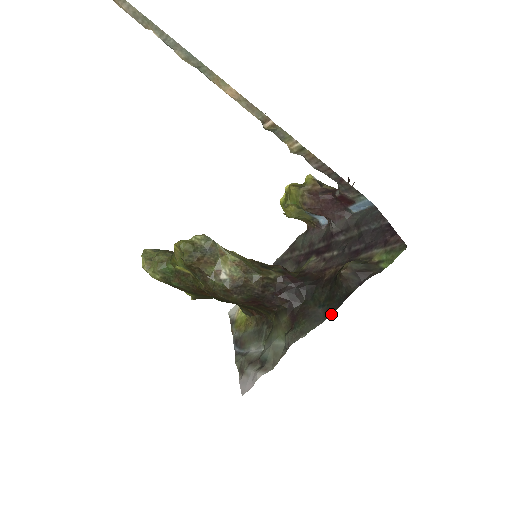
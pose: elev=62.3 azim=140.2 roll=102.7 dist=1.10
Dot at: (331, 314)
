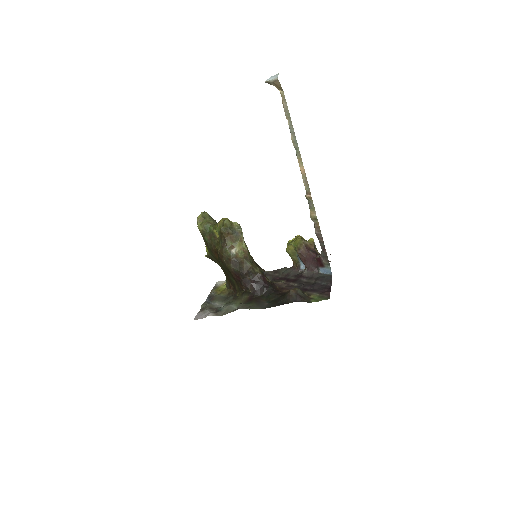
Dot at: (270, 307)
